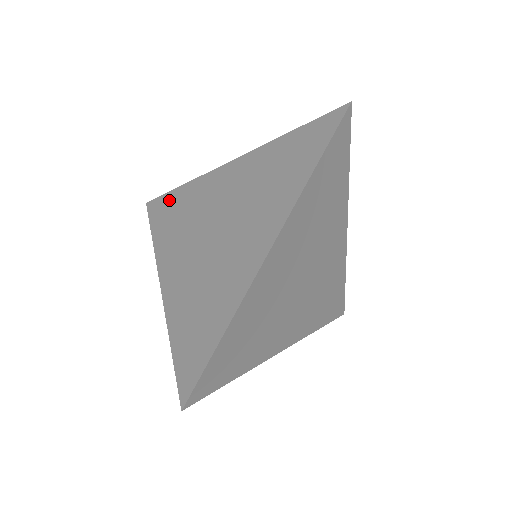
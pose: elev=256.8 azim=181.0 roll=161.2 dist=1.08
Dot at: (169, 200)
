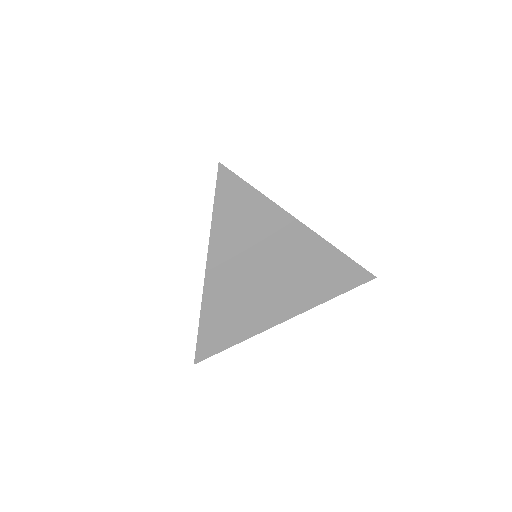
Dot at: (245, 196)
